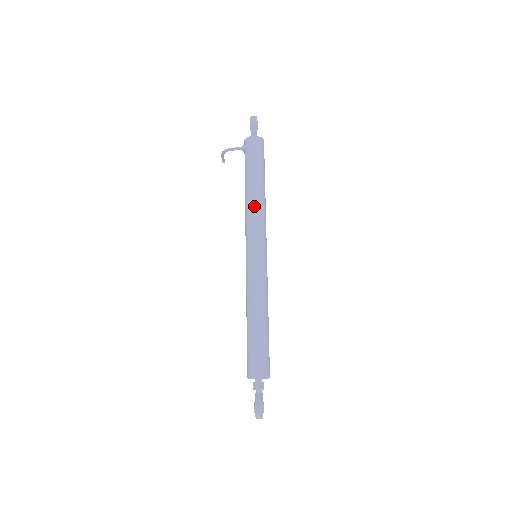
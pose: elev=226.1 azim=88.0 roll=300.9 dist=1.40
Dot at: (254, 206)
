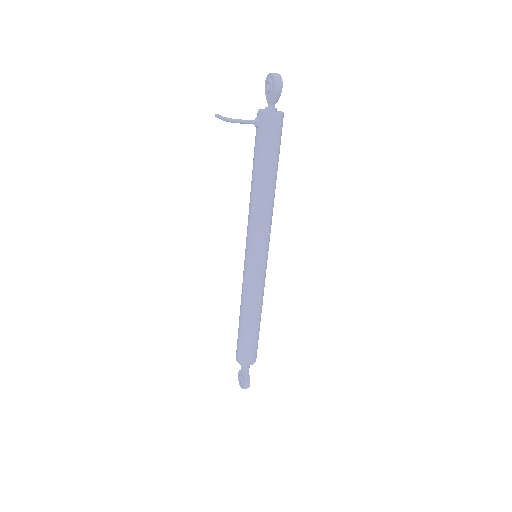
Dot at: (265, 209)
